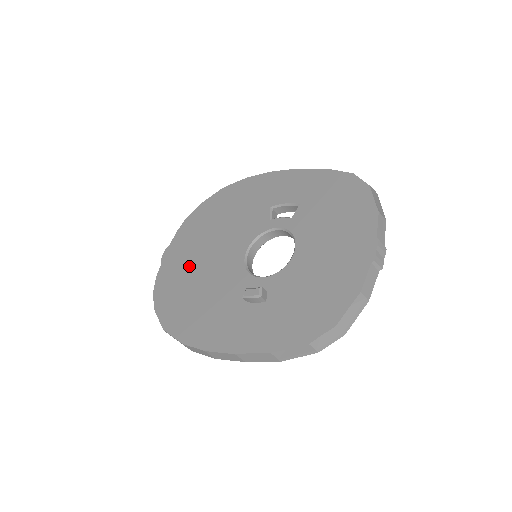
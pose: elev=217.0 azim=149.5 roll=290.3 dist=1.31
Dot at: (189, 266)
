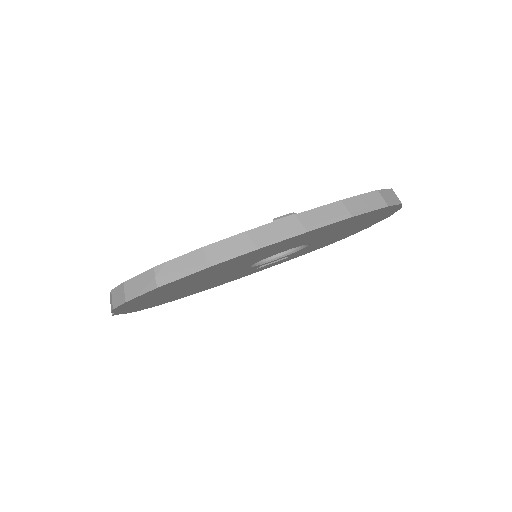
Dot at: occluded
